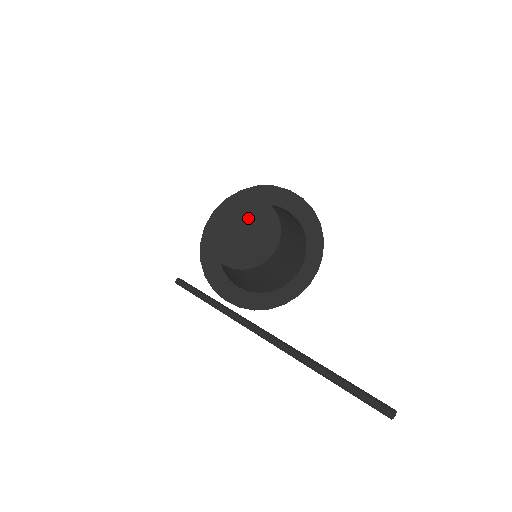
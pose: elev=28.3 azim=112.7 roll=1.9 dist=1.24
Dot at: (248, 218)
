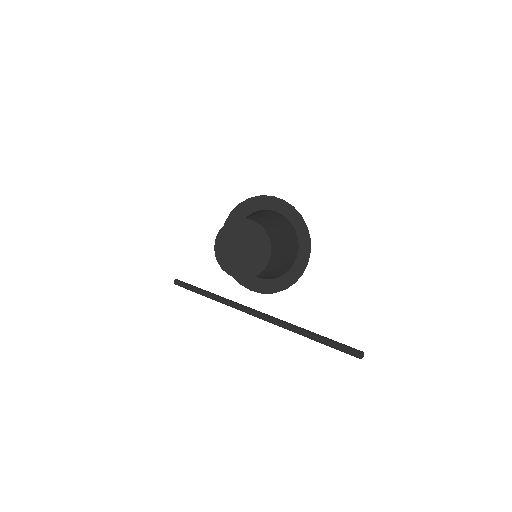
Dot at: (248, 238)
